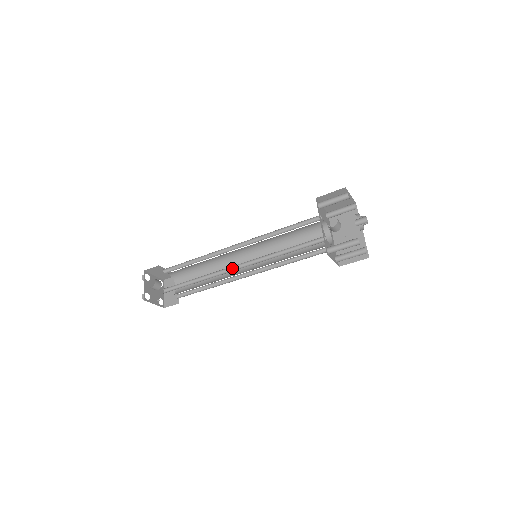
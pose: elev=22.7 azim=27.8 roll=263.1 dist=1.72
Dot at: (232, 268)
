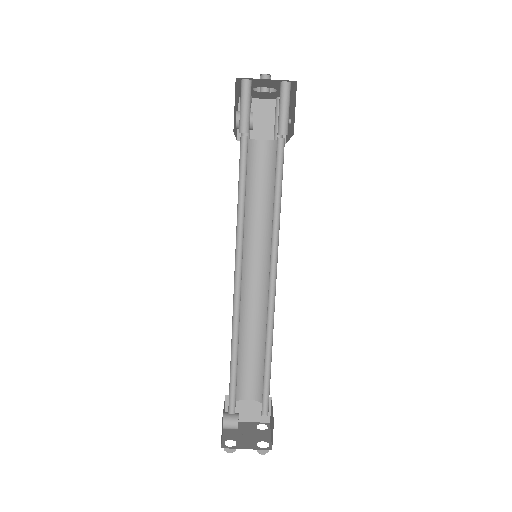
Dot at: (240, 293)
